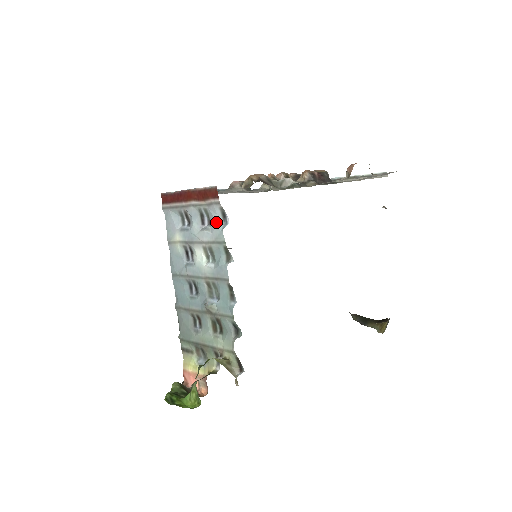
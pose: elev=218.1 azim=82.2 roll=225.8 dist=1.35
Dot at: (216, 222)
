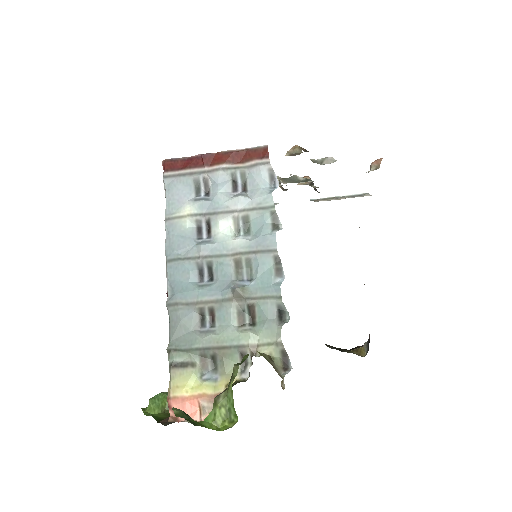
Dot at: (260, 185)
